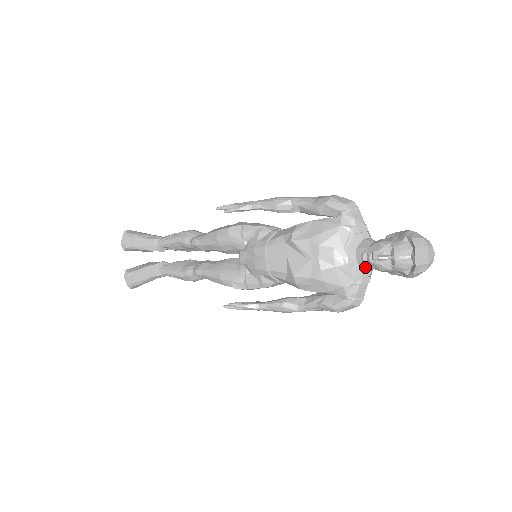
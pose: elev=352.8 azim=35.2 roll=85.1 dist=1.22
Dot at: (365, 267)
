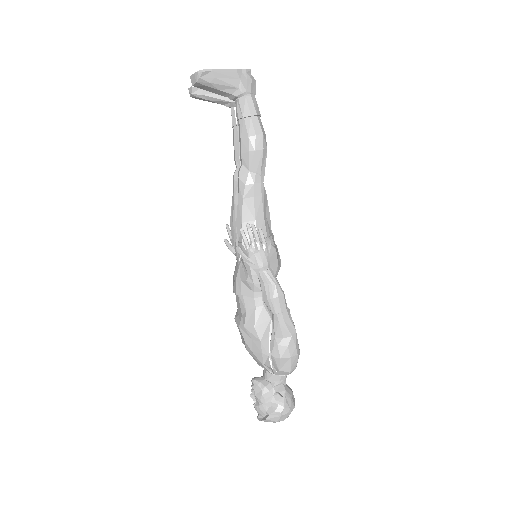
Dot at: occluded
